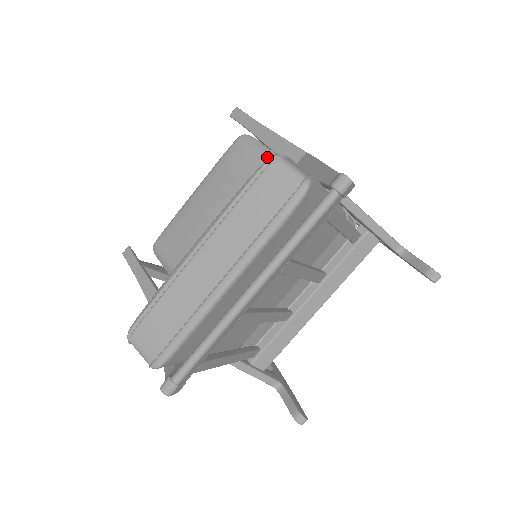
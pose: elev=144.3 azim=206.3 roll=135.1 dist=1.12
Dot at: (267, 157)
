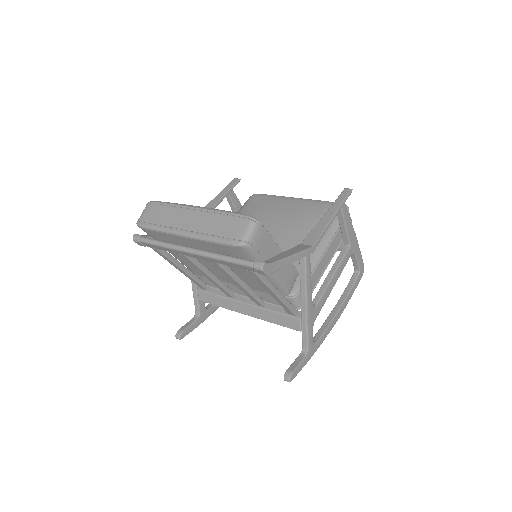
Dot at: (330, 229)
